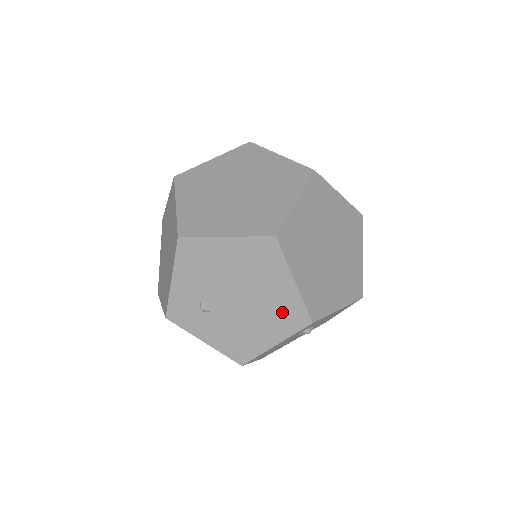
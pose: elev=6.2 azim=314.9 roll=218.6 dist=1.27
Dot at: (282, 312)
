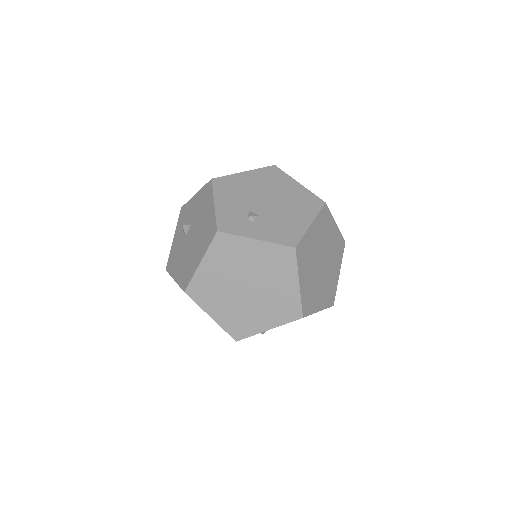
Dot at: occluded
